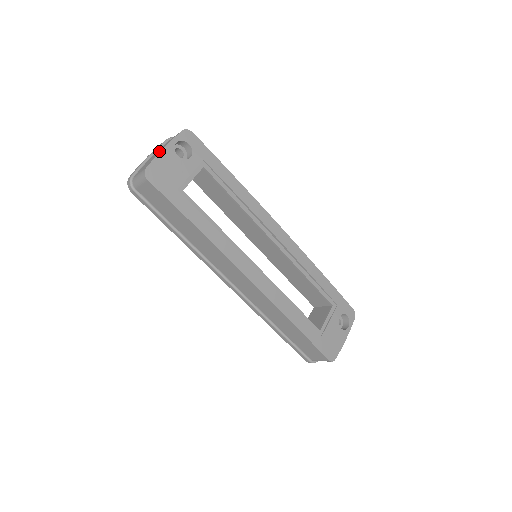
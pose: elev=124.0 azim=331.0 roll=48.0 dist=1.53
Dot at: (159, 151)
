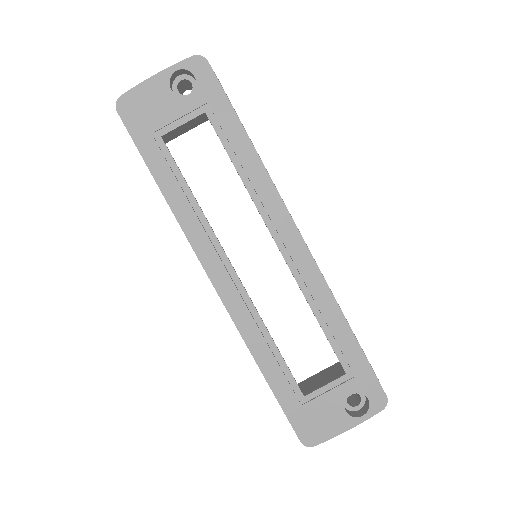
Dot at: (154, 78)
